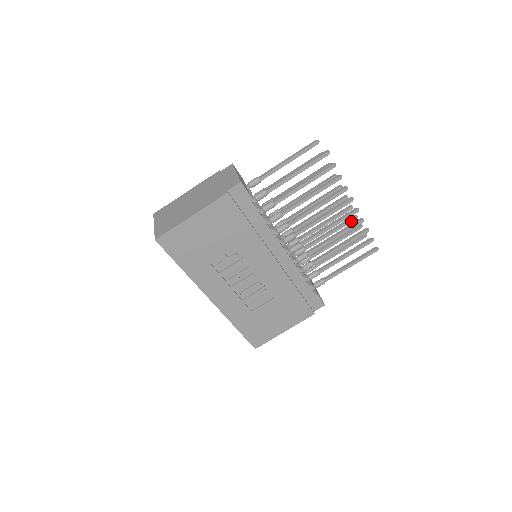
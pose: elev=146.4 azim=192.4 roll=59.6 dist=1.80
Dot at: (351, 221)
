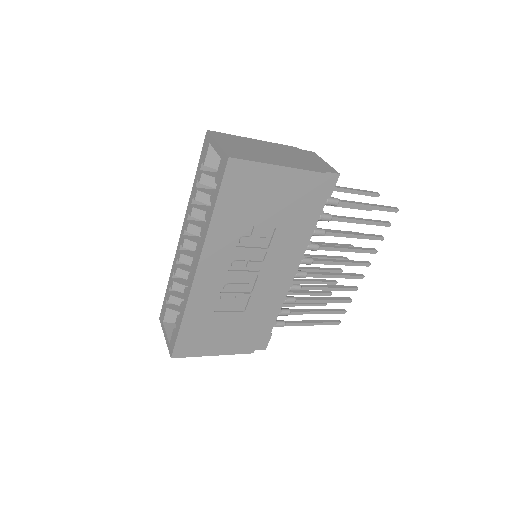
Dot at: (331, 283)
